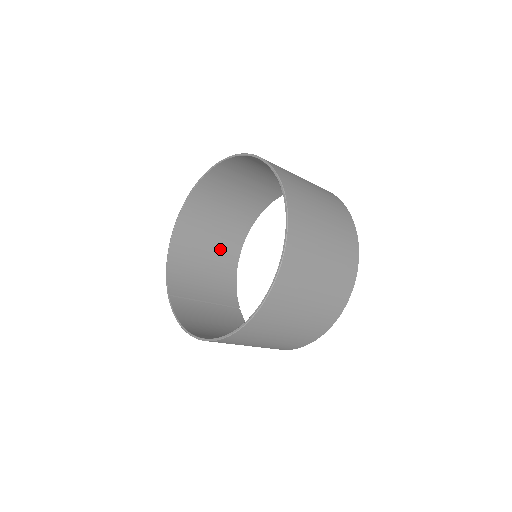
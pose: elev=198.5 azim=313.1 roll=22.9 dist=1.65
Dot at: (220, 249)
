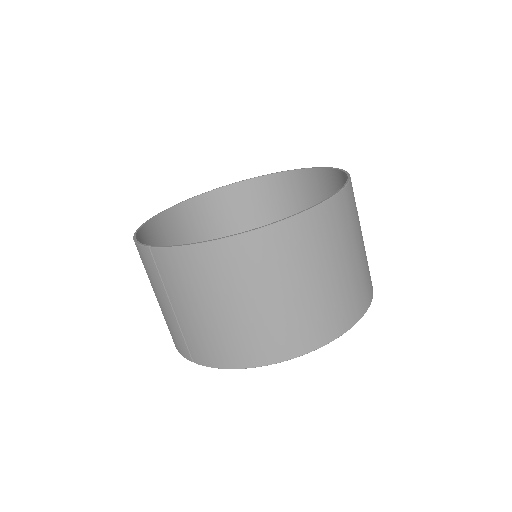
Dot at: occluded
